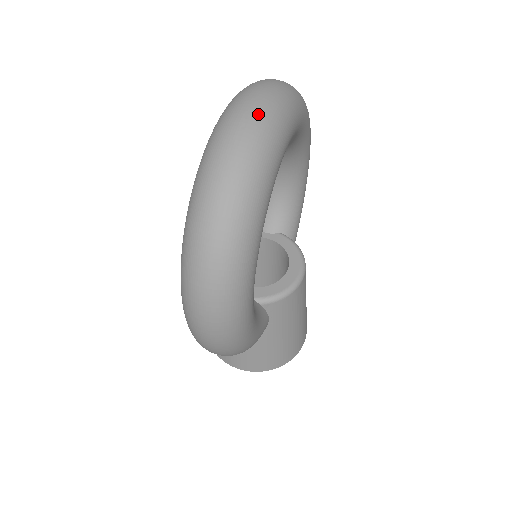
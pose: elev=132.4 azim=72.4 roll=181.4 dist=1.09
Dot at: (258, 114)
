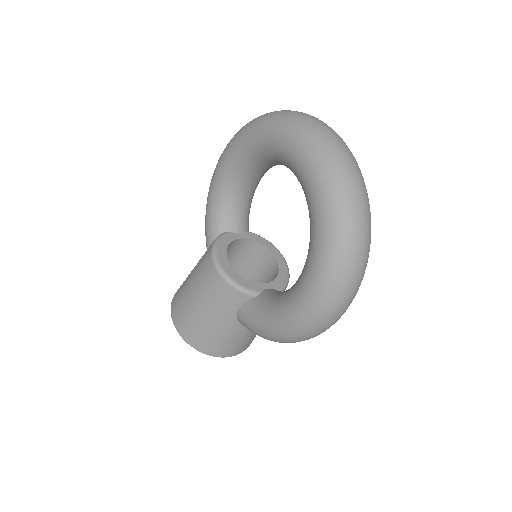
Dot at: (350, 152)
